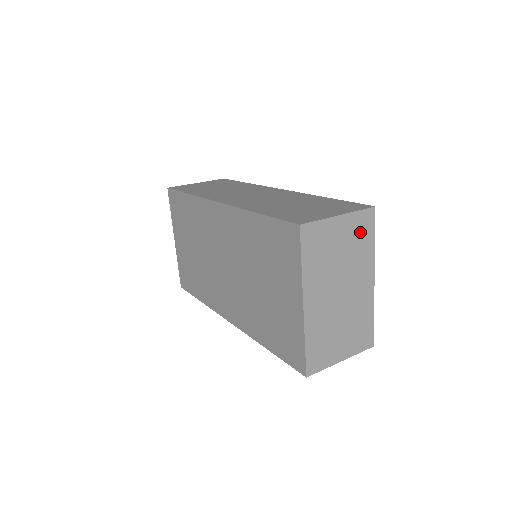
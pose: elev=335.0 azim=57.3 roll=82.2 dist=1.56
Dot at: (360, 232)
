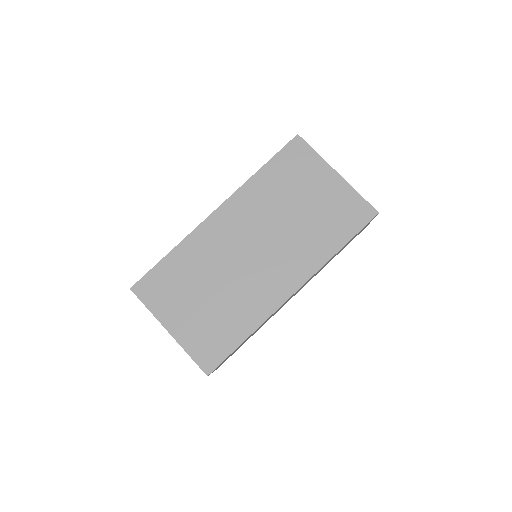
Dot at: occluded
